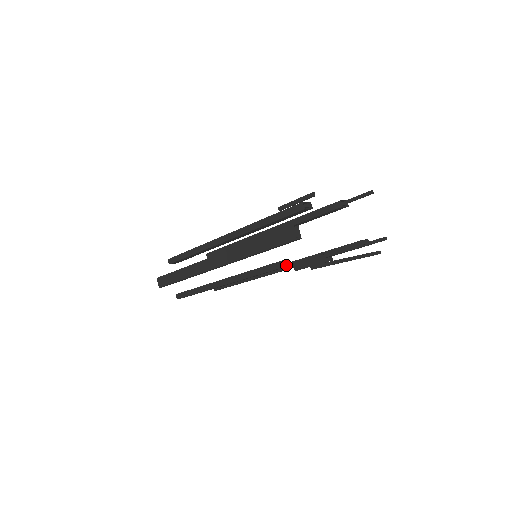
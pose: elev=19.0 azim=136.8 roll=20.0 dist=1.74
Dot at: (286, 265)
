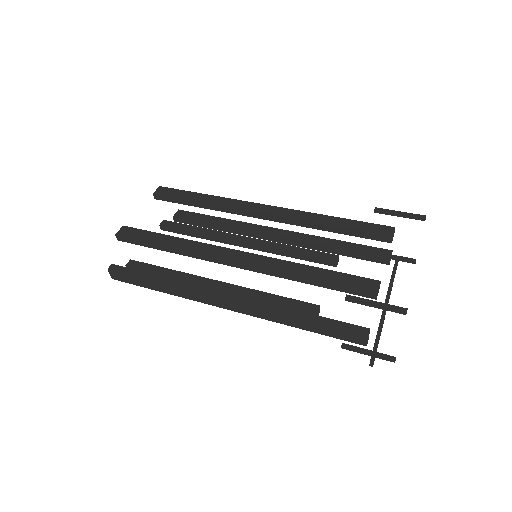
Dot at: occluded
